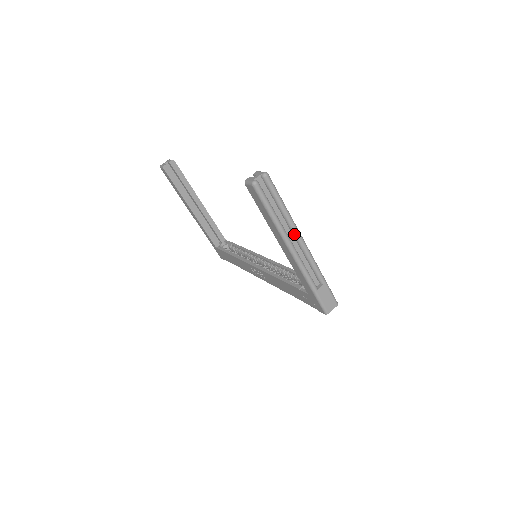
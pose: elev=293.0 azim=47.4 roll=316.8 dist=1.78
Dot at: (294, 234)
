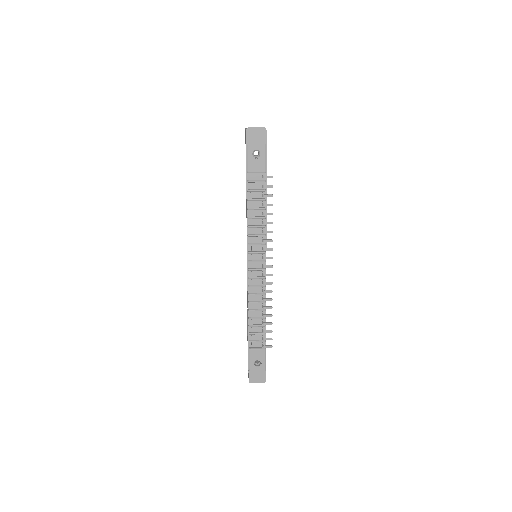
Dot at: occluded
